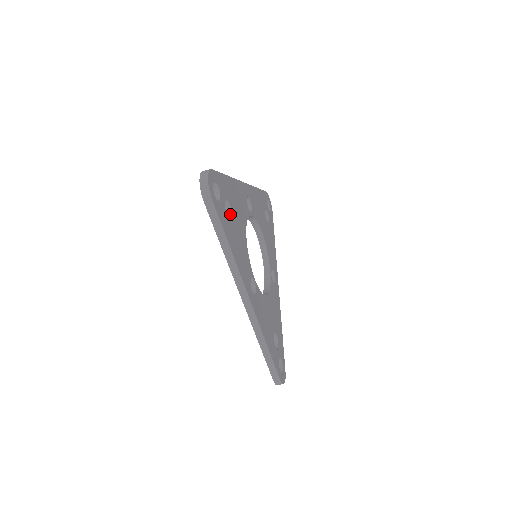
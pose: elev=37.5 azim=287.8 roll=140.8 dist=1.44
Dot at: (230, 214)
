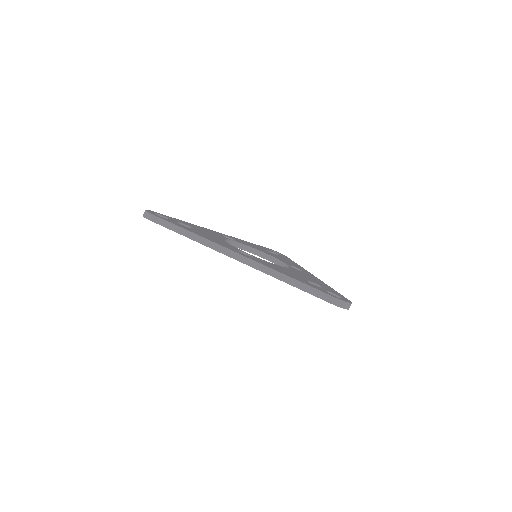
Dot at: occluded
